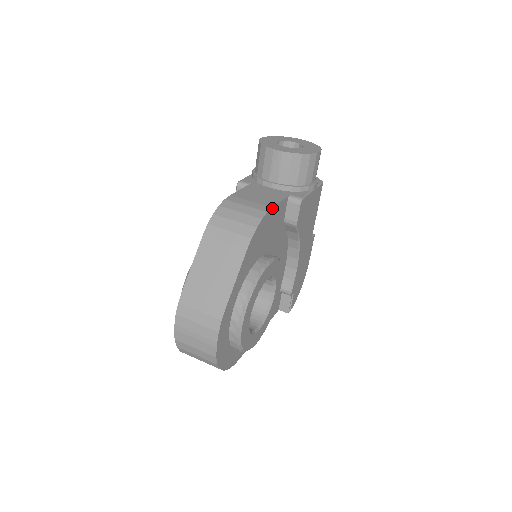
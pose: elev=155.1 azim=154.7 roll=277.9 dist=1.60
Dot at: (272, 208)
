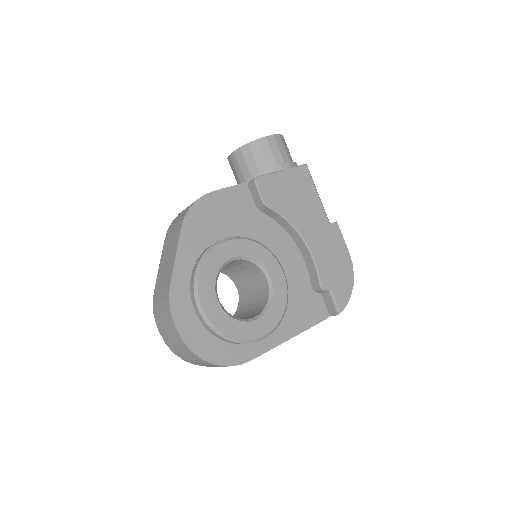
Dot at: (214, 192)
